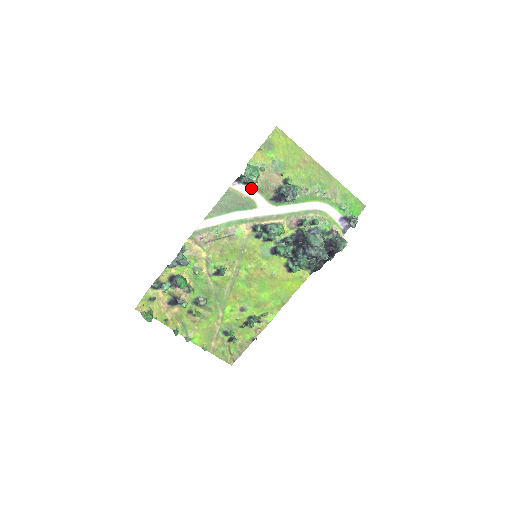
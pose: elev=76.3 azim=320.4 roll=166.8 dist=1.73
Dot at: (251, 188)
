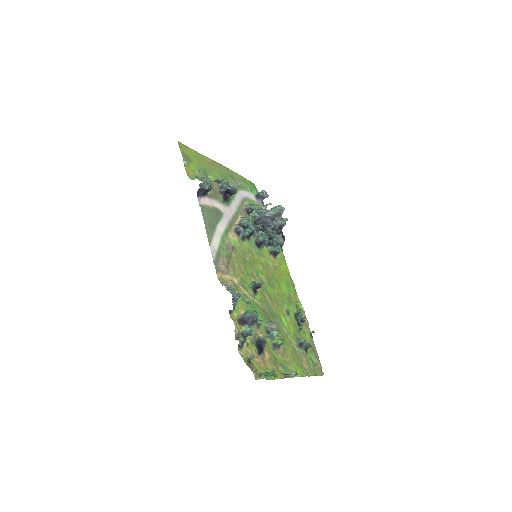
Dot at: (209, 198)
